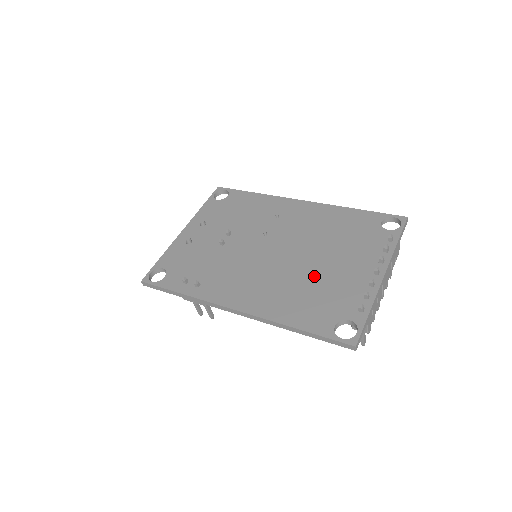
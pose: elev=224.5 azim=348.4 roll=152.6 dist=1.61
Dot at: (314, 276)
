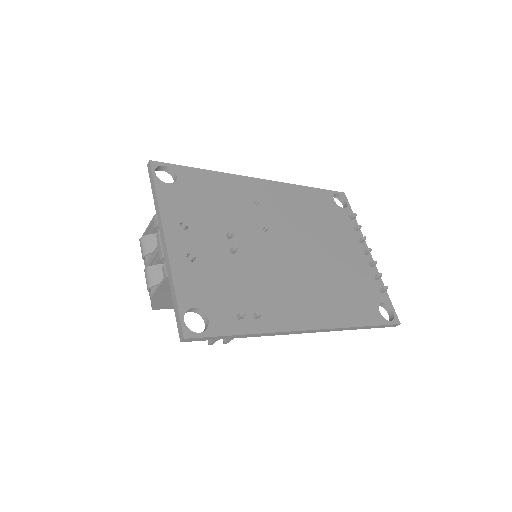
Dot at: (335, 269)
